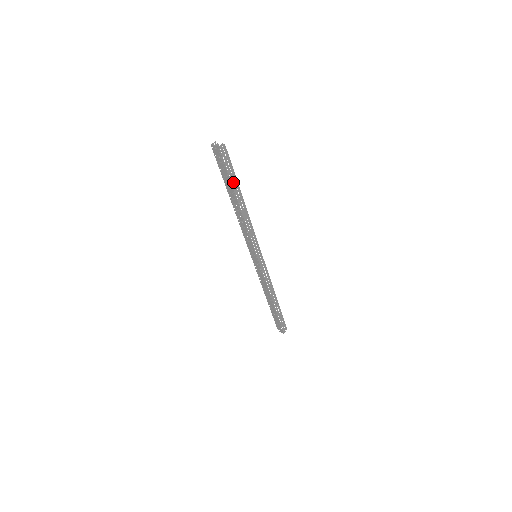
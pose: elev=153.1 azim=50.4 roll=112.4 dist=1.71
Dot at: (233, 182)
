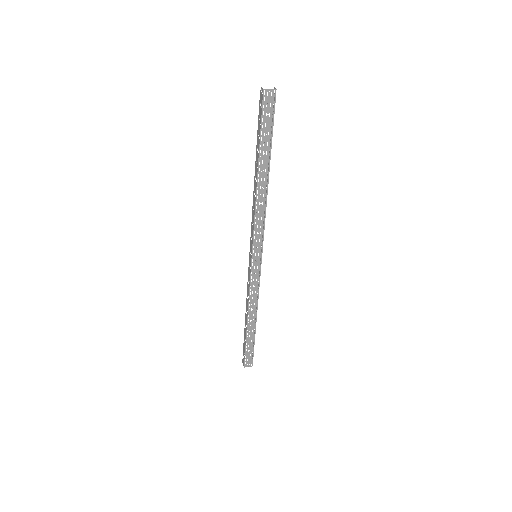
Dot at: (270, 144)
